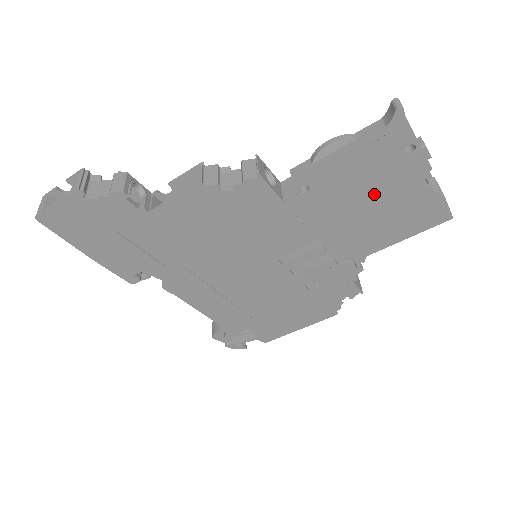
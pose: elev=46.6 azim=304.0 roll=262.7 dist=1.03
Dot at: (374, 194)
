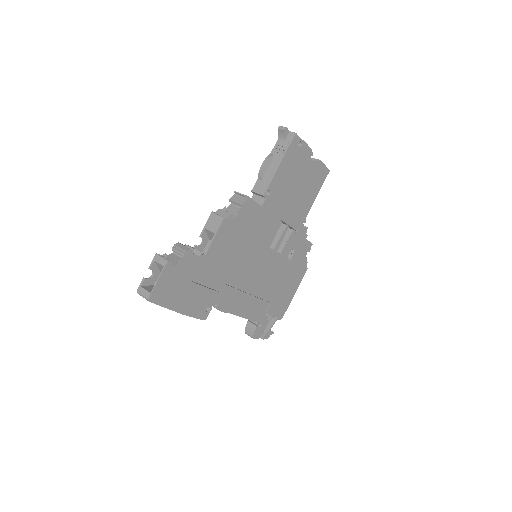
Dot at: (296, 177)
